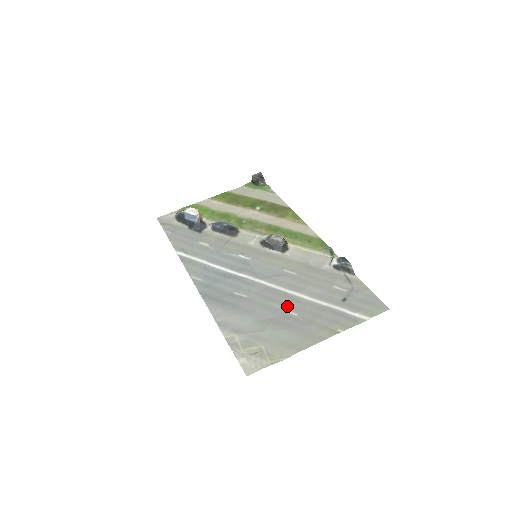
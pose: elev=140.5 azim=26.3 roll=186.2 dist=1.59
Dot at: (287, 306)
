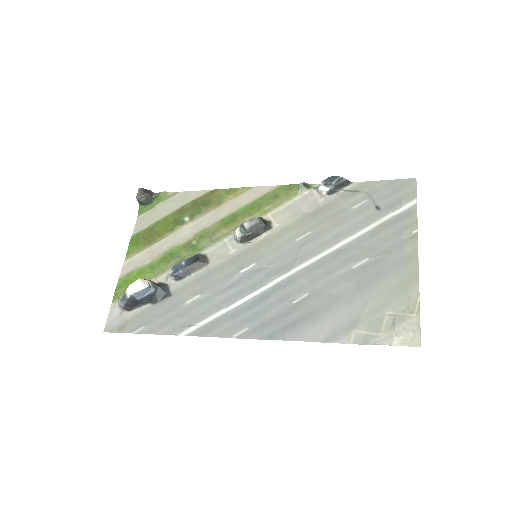
Dot at: (350, 262)
